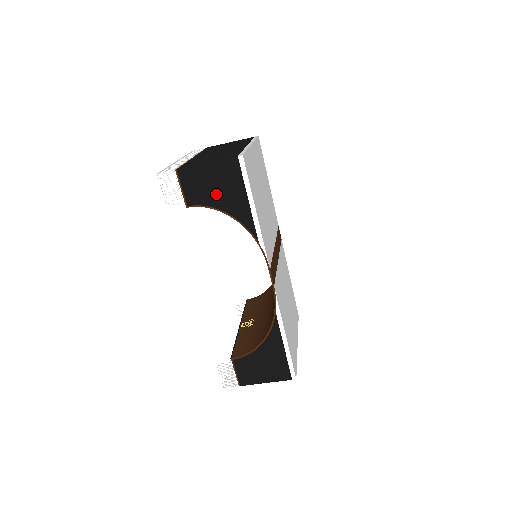
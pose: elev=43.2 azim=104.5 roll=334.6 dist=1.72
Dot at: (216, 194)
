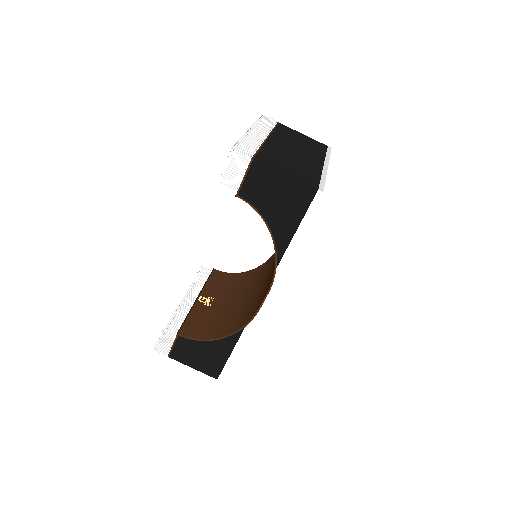
Dot at: (272, 205)
